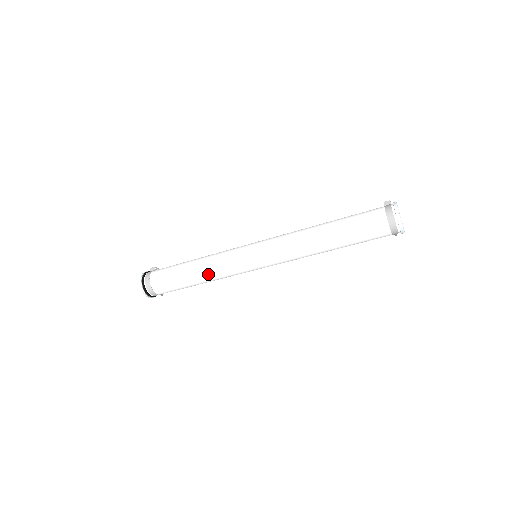
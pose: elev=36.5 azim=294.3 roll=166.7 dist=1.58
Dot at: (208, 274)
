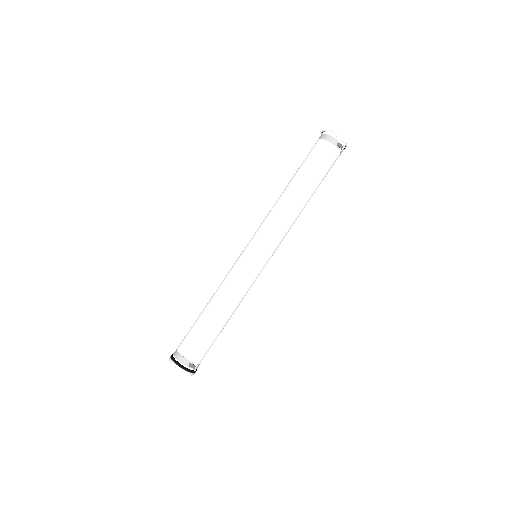
Dot at: (216, 291)
